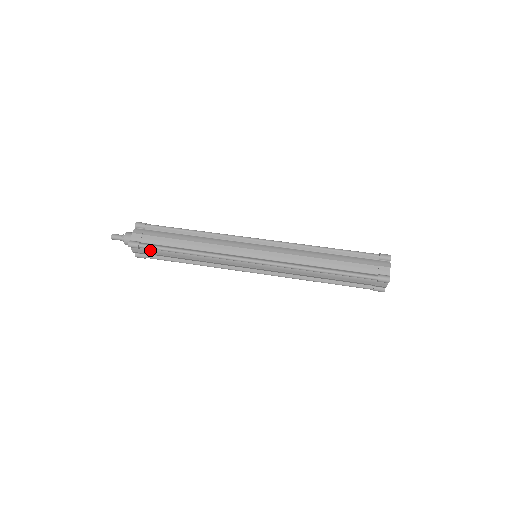
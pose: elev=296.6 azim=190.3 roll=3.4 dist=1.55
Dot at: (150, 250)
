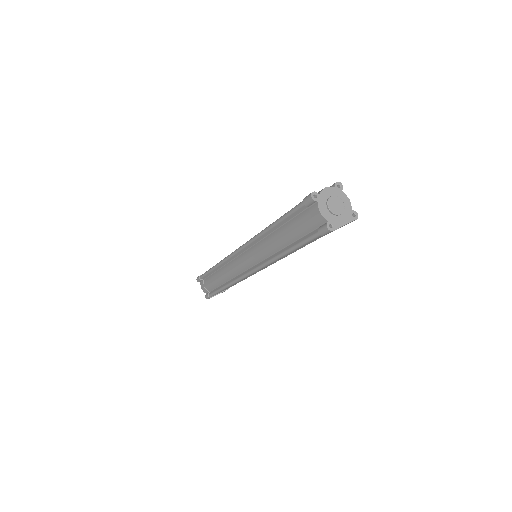
Dot at: (206, 281)
